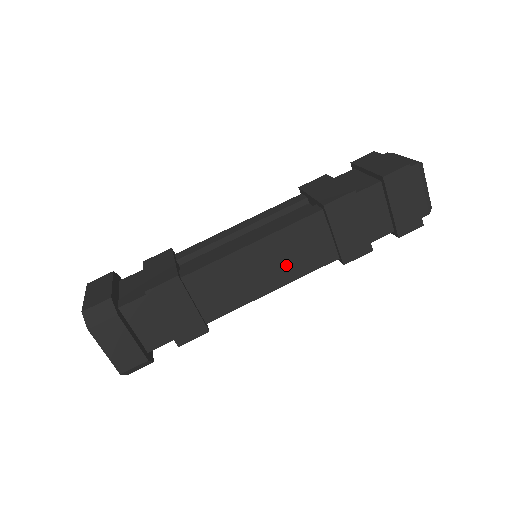
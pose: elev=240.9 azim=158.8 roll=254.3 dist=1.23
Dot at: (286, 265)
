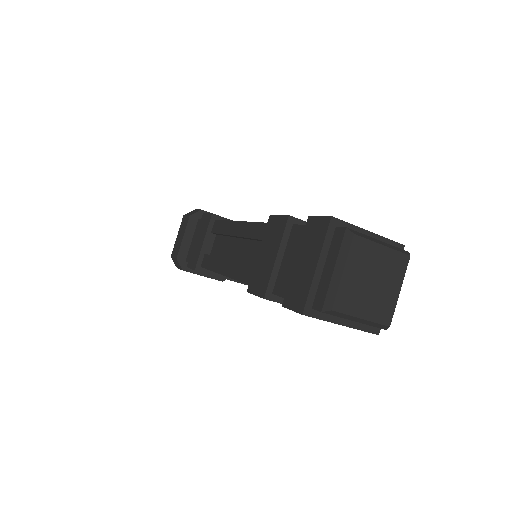
Dot at: occluded
